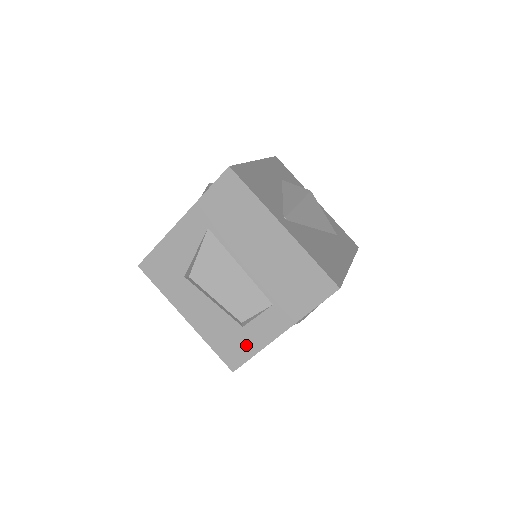
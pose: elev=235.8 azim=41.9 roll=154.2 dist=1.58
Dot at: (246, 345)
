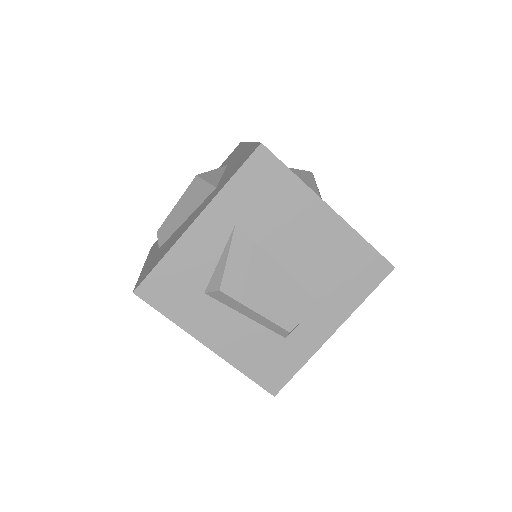
Dot at: (290, 359)
